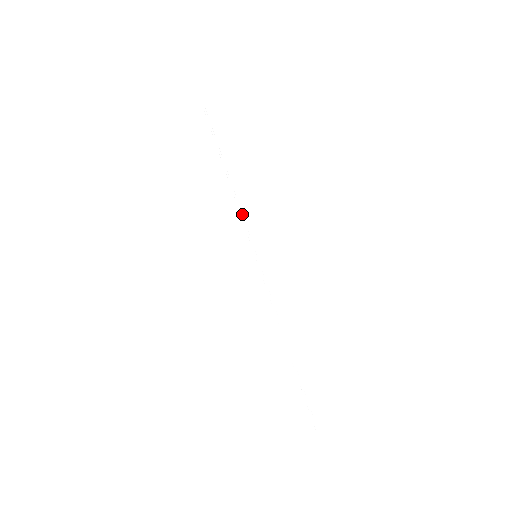
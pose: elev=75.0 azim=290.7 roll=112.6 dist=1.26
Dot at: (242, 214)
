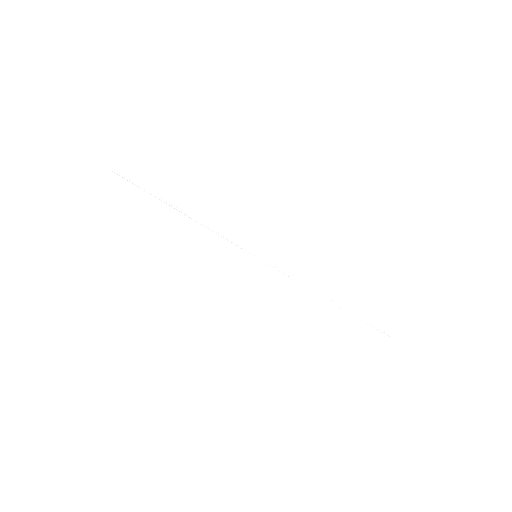
Dot at: (220, 234)
